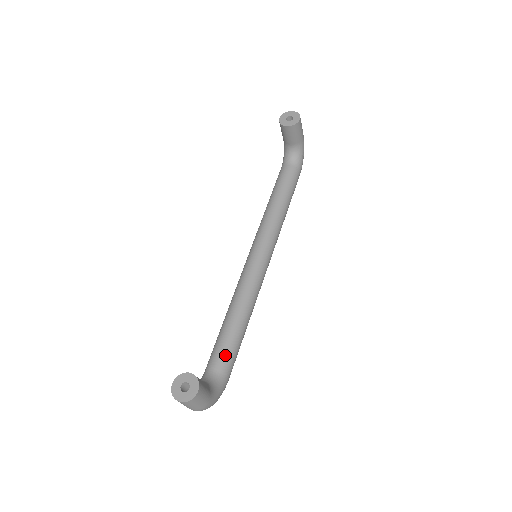
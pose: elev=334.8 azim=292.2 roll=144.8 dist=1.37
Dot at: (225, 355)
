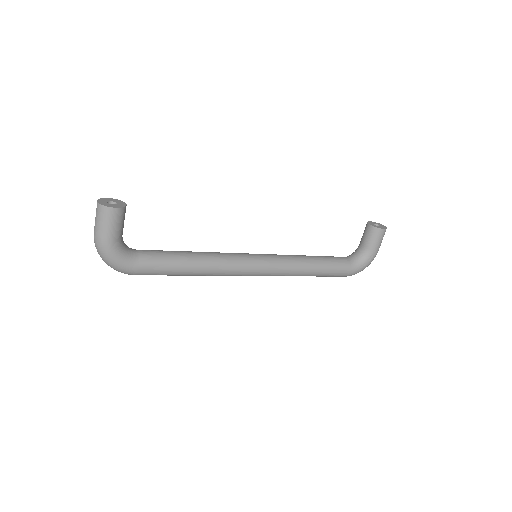
Dot at: (157, 255)
